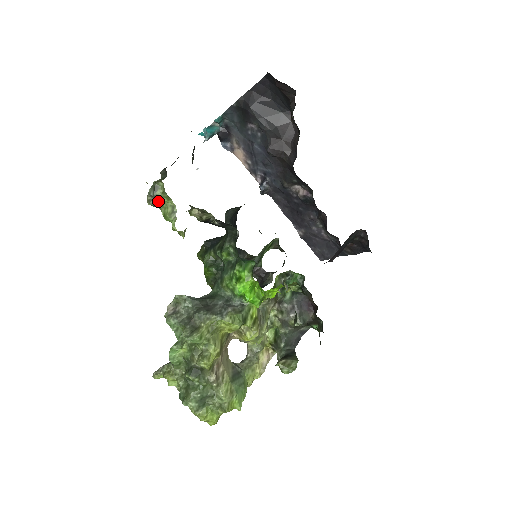
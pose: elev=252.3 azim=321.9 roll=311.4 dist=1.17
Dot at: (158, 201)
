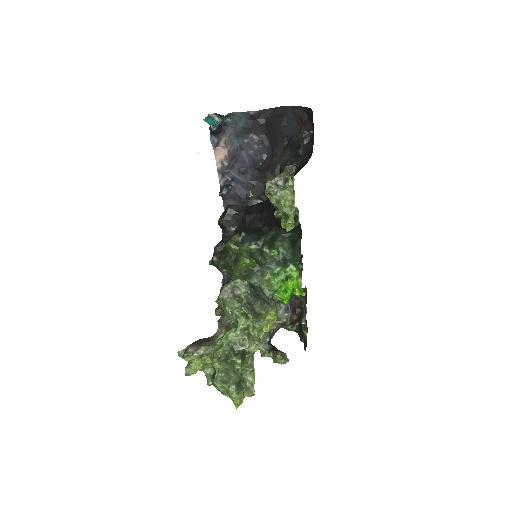
Dot at: (278, 191)
